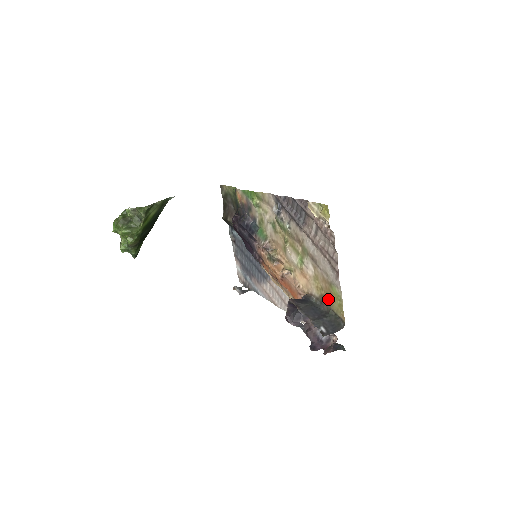
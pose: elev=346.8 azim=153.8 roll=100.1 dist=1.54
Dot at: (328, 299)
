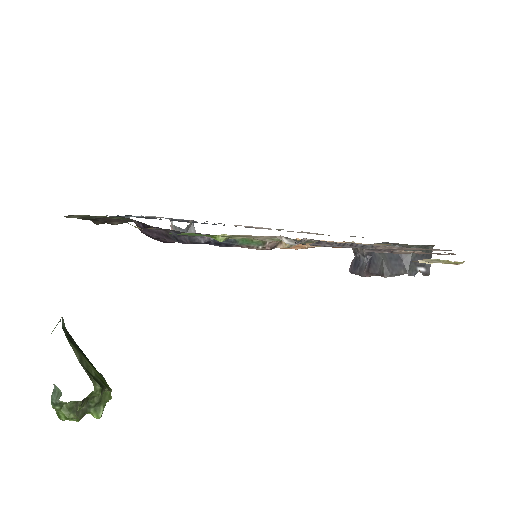
Dot at: occluded
